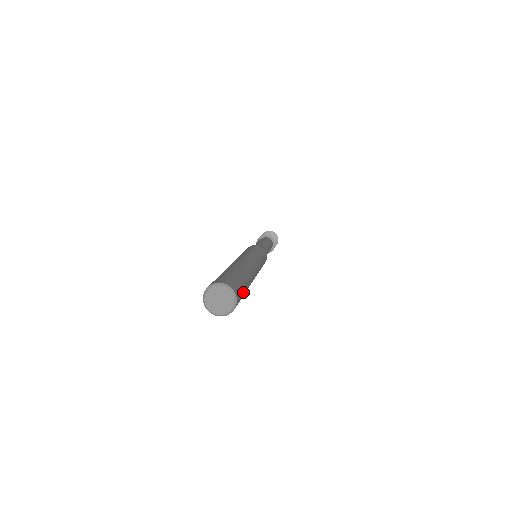
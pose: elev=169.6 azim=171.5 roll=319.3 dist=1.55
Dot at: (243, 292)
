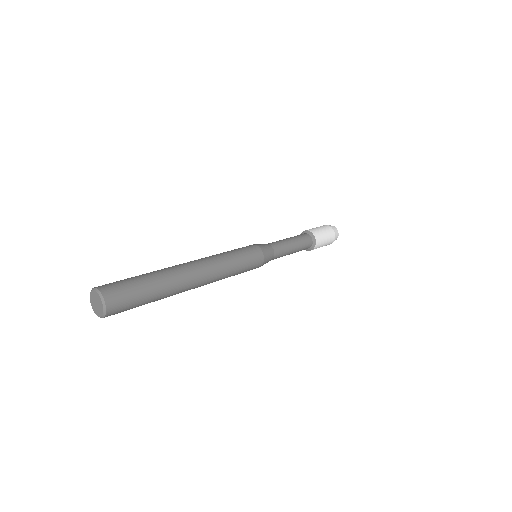
Dot at: (136, 293)
